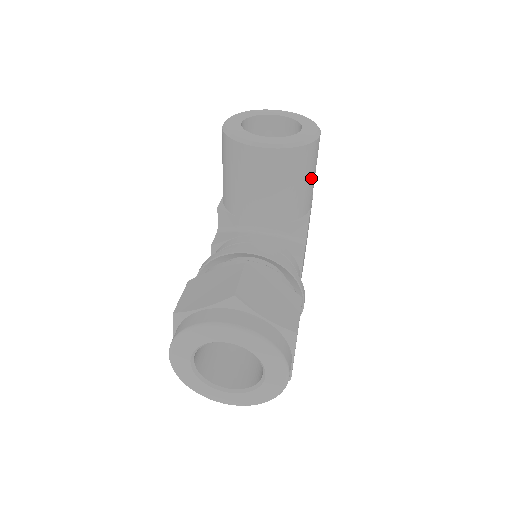
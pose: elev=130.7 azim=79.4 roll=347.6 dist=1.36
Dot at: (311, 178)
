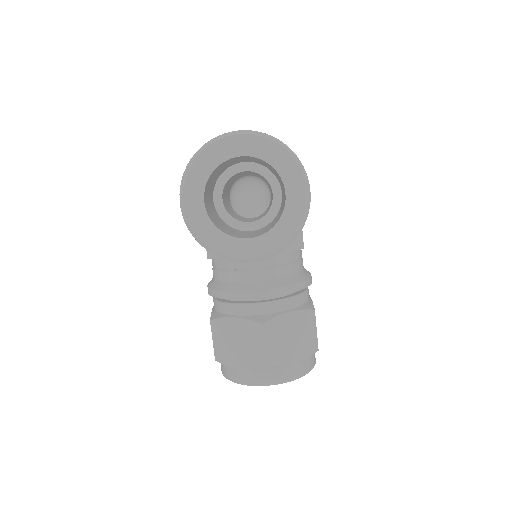
Dot at: occluded
